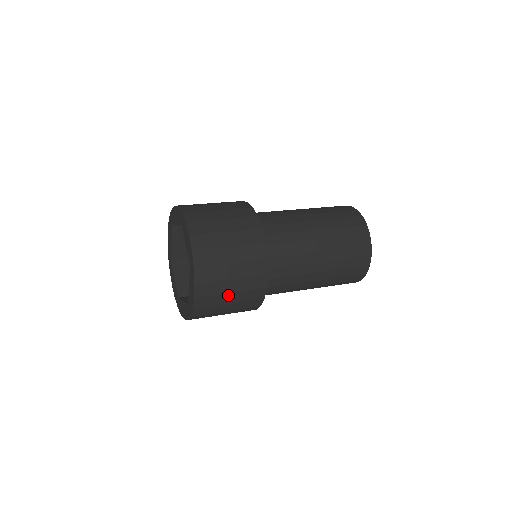
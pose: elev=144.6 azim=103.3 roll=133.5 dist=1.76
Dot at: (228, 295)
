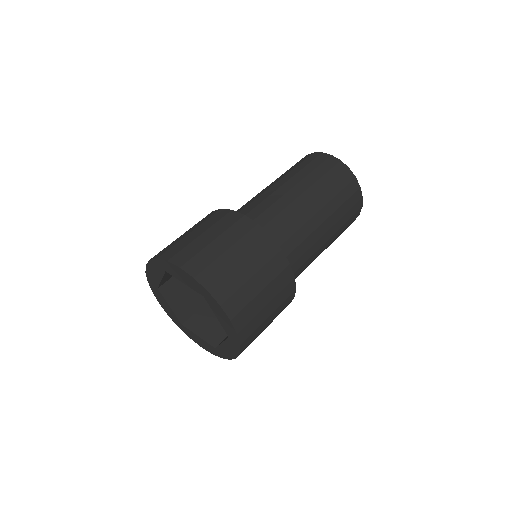
Dot at: occluded
